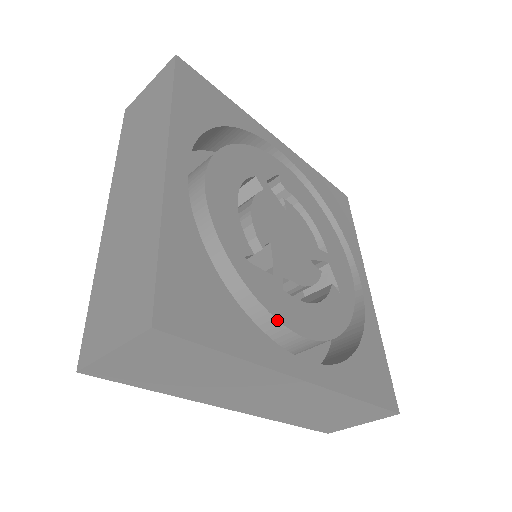
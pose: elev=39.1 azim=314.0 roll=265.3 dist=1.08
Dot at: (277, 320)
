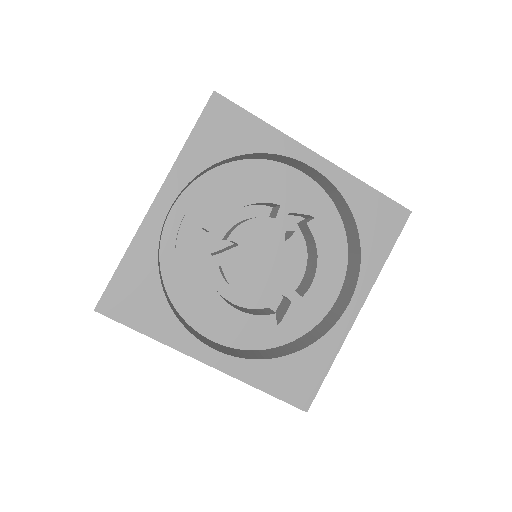
Dot at: occluded
